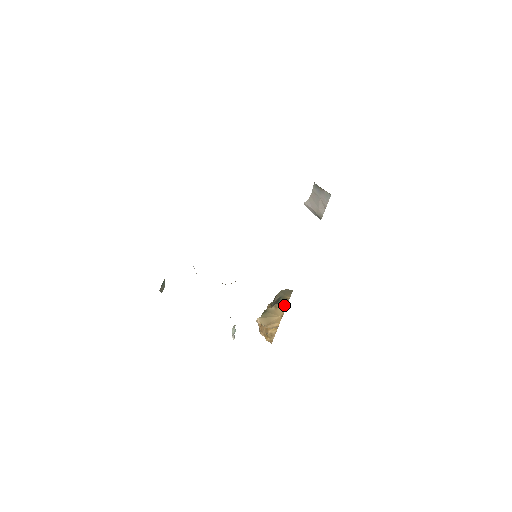
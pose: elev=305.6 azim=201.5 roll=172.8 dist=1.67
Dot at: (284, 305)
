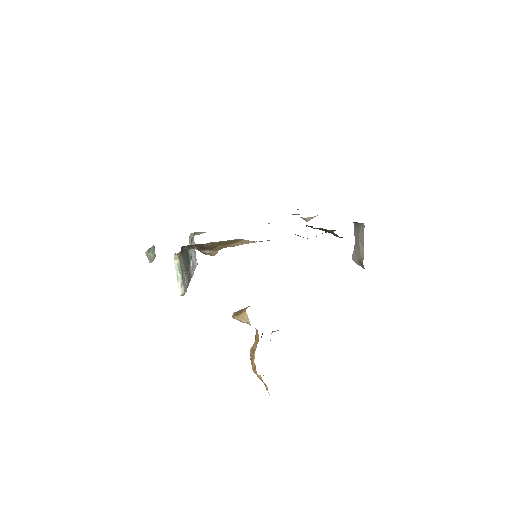
Dot at: occluded
